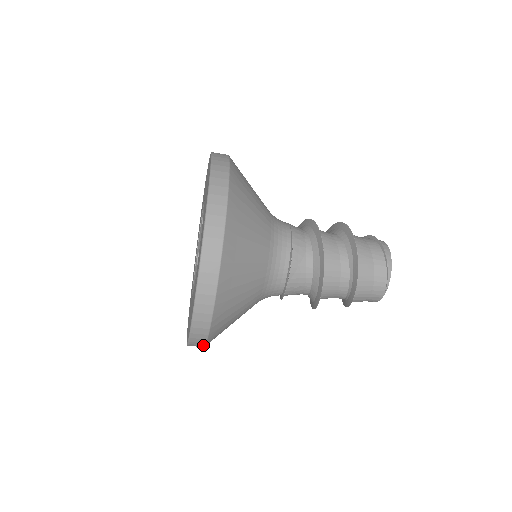
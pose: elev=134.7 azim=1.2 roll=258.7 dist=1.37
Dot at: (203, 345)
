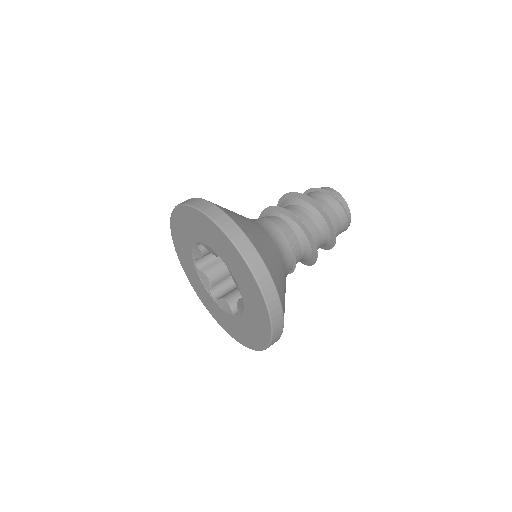
Dot at: occluded
